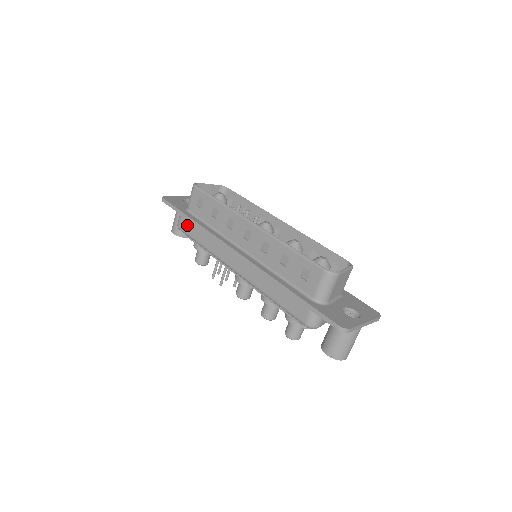
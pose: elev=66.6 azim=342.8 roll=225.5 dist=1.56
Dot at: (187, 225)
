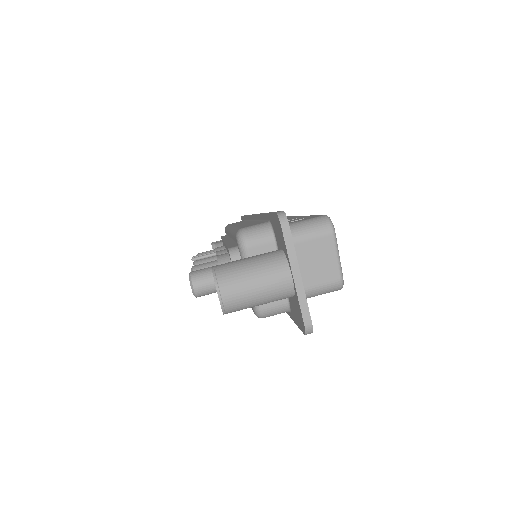
Dot at: (237, 222)
